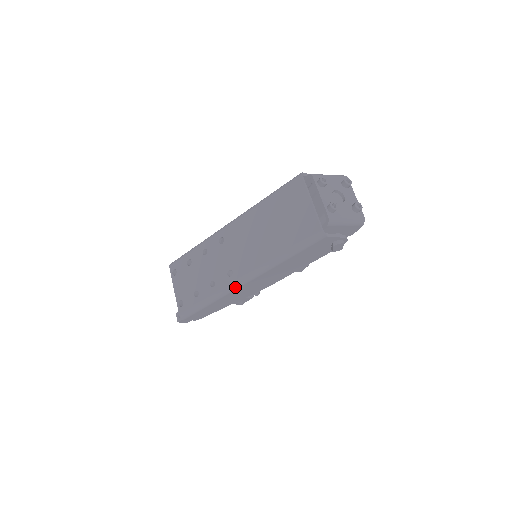
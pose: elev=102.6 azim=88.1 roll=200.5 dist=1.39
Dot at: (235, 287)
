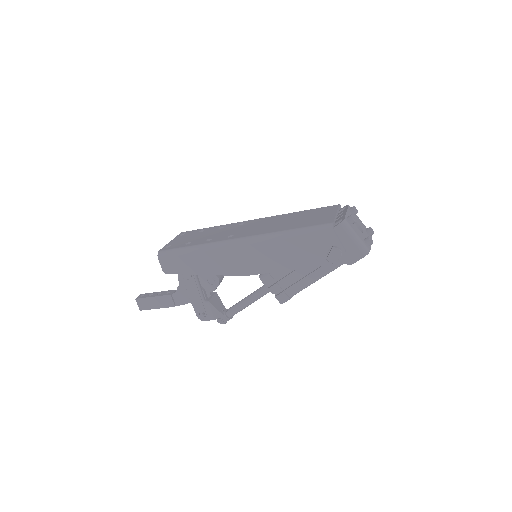
Dot at: (226, 244)
